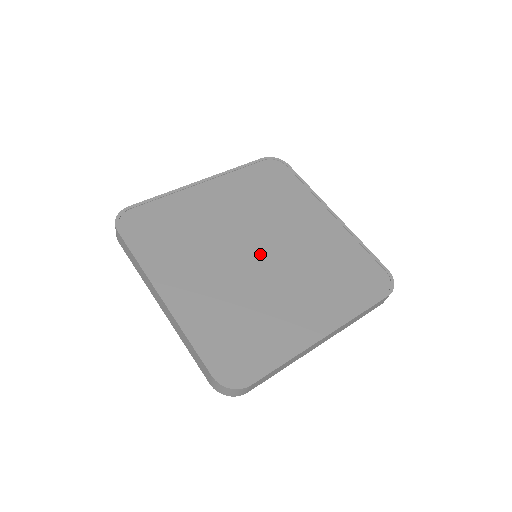
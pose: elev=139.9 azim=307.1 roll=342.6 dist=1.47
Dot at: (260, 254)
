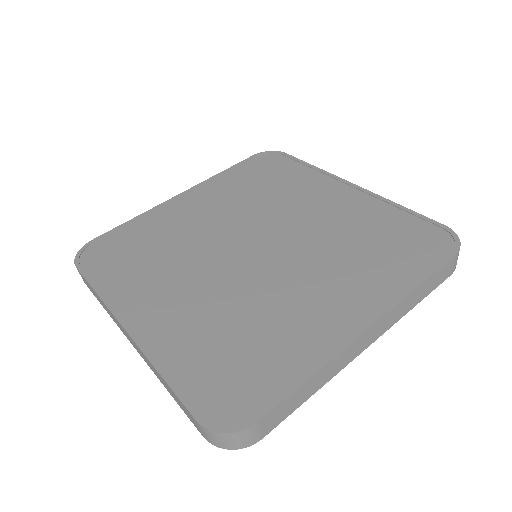
Dot at: (258, 250)
